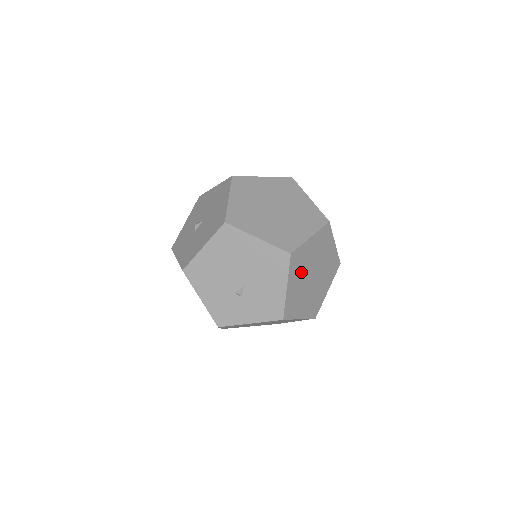
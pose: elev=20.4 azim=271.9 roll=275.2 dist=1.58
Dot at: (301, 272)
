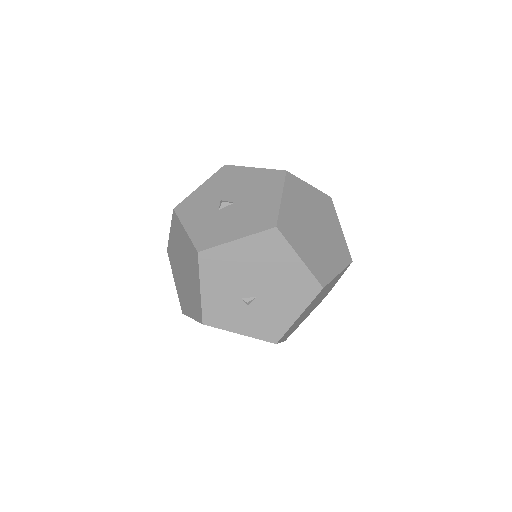
Dot at: (313, 303)
